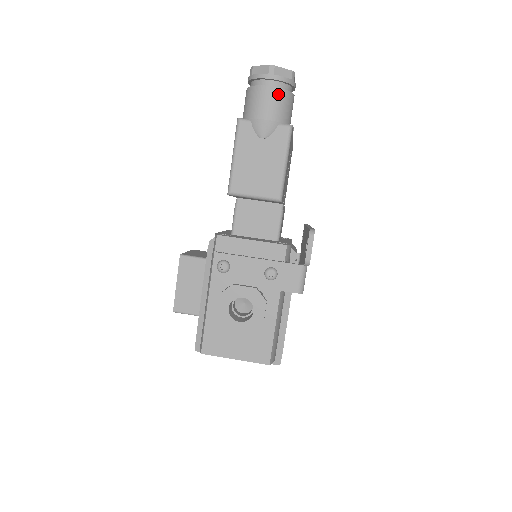
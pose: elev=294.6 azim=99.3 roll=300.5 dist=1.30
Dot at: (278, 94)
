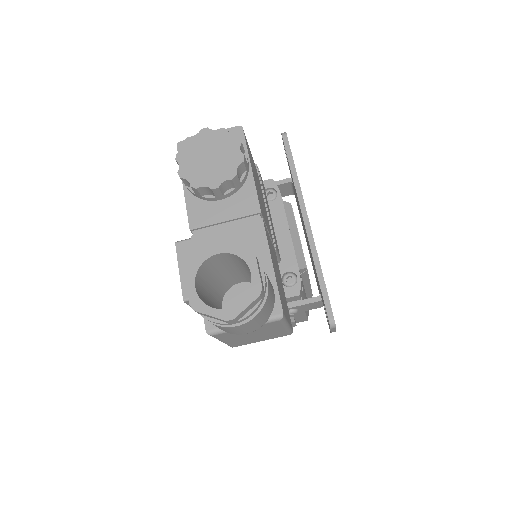
Dot at: (252, 321)
